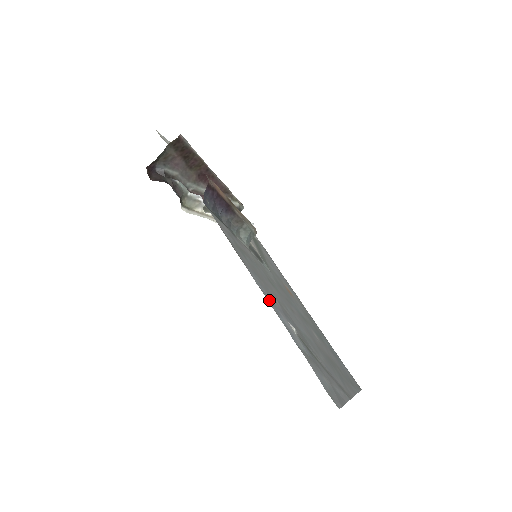
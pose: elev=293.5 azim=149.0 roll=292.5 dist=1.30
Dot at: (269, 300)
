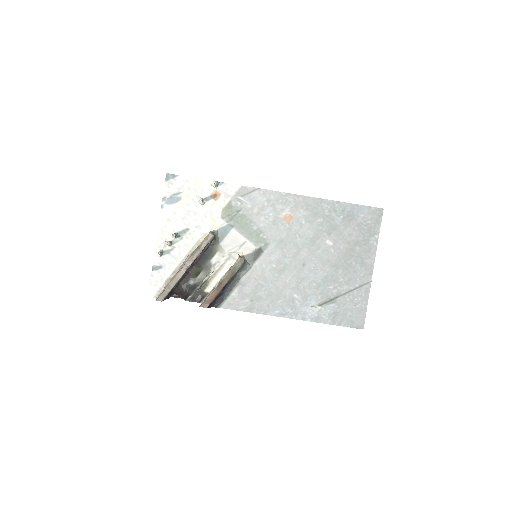
Dot at: (294, 315)
